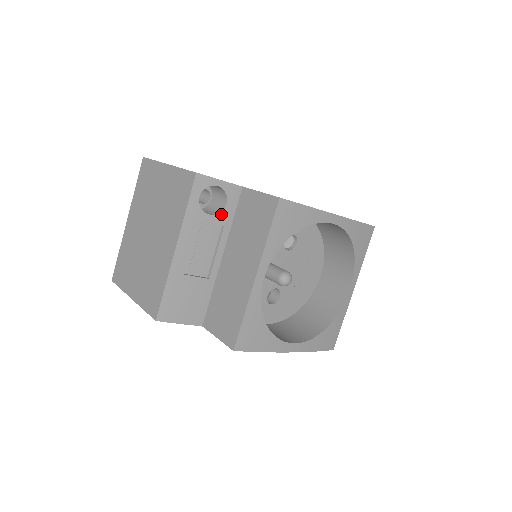
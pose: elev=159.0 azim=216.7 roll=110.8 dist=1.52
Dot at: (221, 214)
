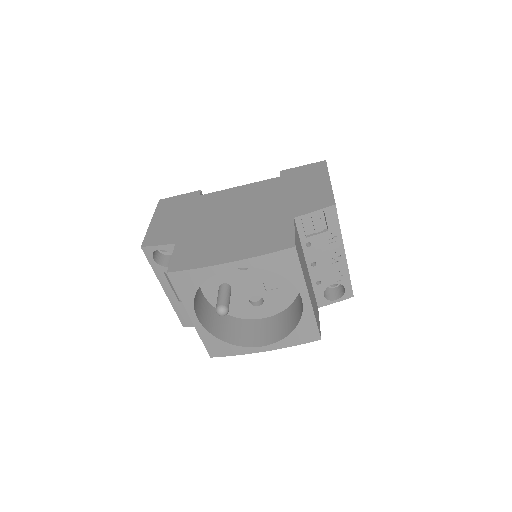
Dot at: occluded
